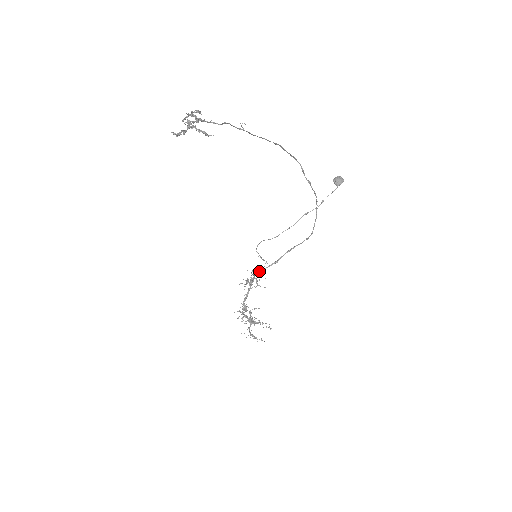
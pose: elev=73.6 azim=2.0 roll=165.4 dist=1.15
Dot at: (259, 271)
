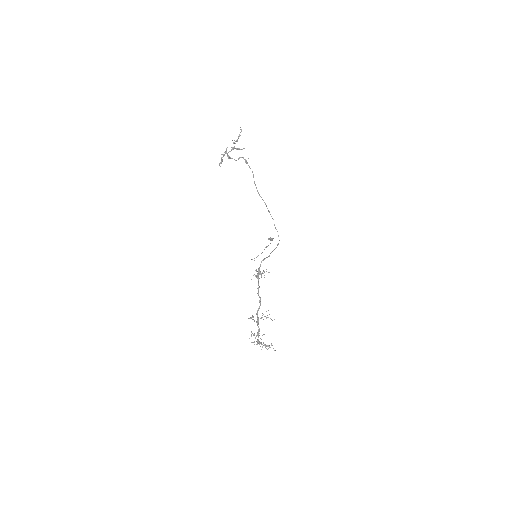
Dot at: (263, 260)
